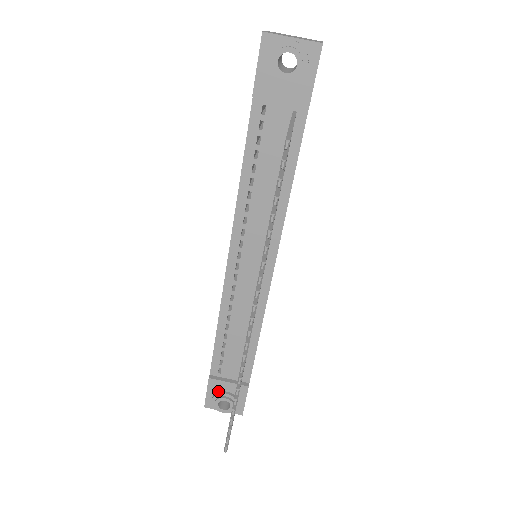
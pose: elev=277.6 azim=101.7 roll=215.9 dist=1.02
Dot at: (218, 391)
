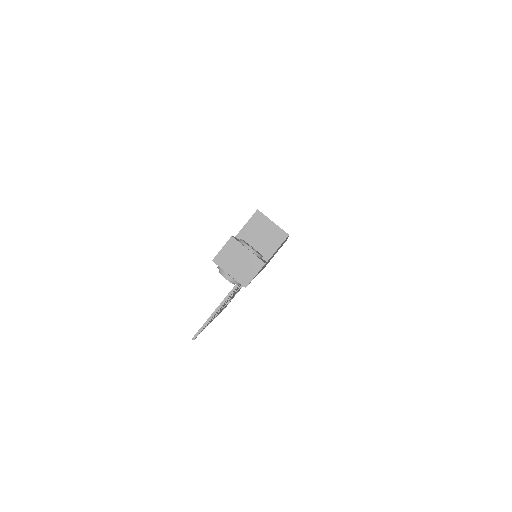
Dot at: occluded
